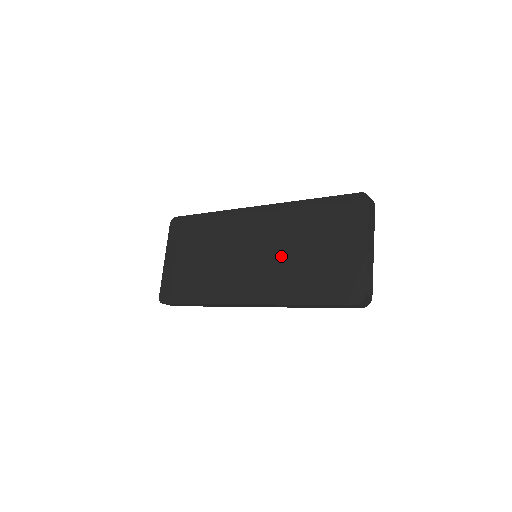
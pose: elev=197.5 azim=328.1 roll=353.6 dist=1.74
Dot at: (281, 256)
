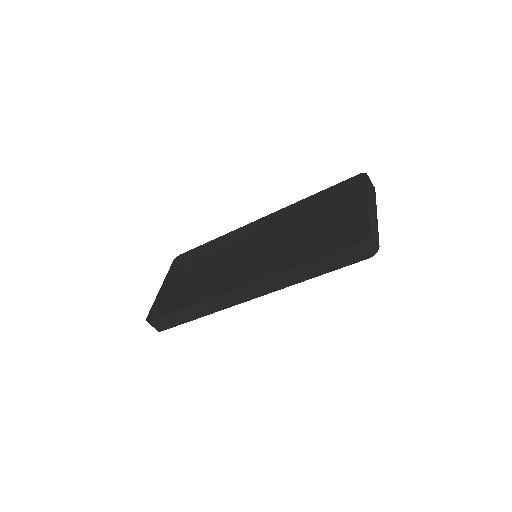
Dot at: (281, 240)
